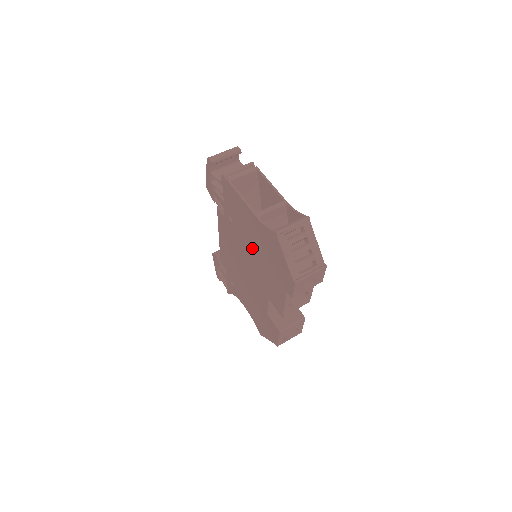
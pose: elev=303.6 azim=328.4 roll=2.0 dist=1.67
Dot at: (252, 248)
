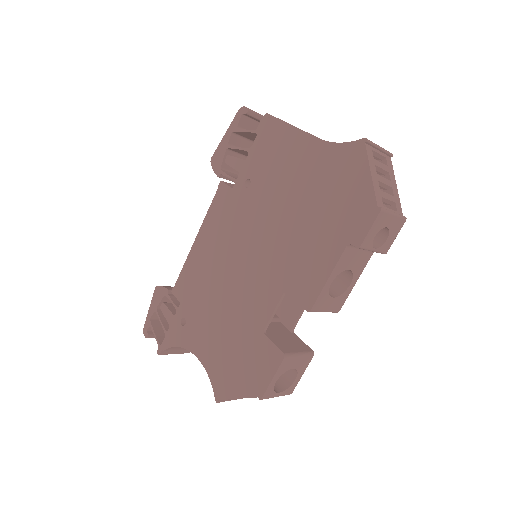
Dot at: (283, 207)
